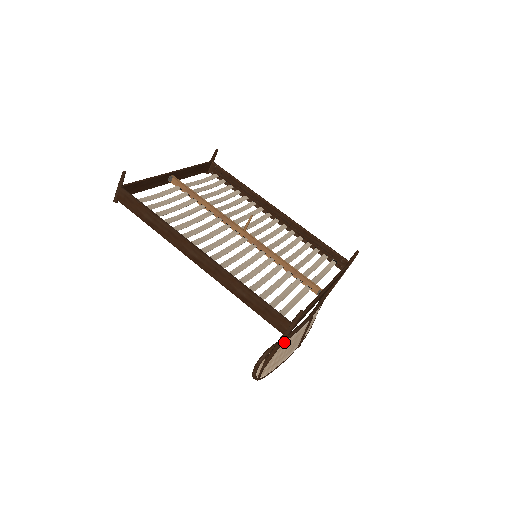
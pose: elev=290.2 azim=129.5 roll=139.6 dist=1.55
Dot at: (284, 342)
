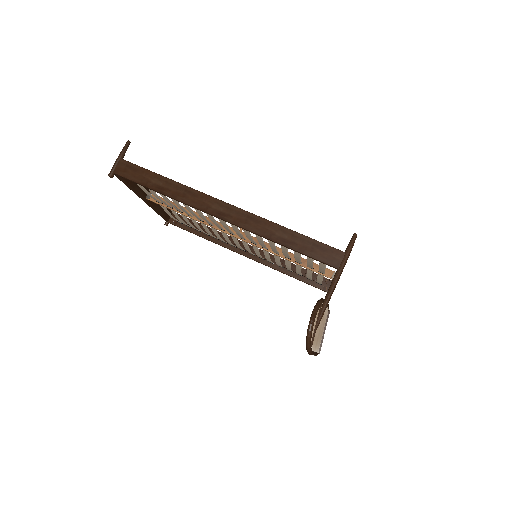
Dot at: occluded
